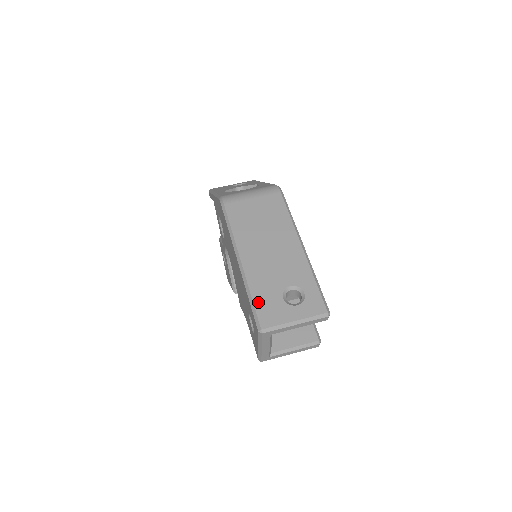
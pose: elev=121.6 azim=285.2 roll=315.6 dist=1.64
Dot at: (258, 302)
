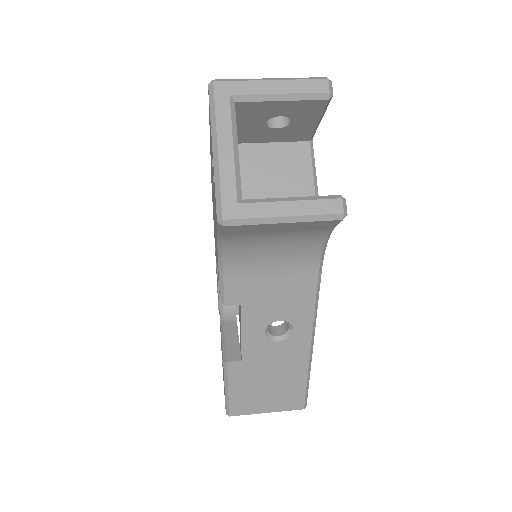
Dot at: occluded
